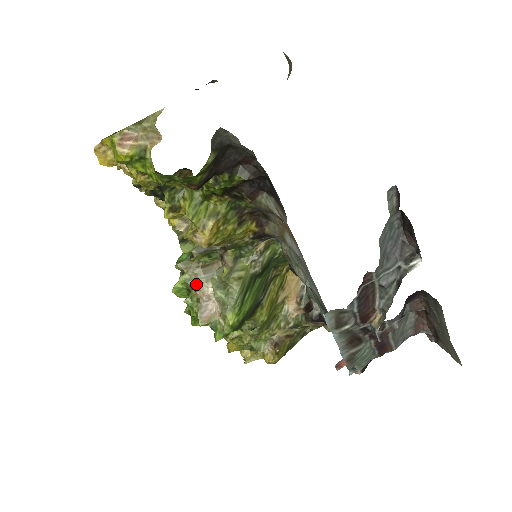
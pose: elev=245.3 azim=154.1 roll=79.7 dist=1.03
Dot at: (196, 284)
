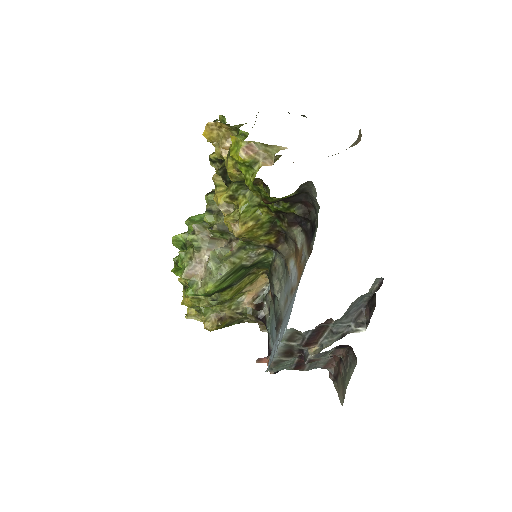
Dot at: (199, 247)
